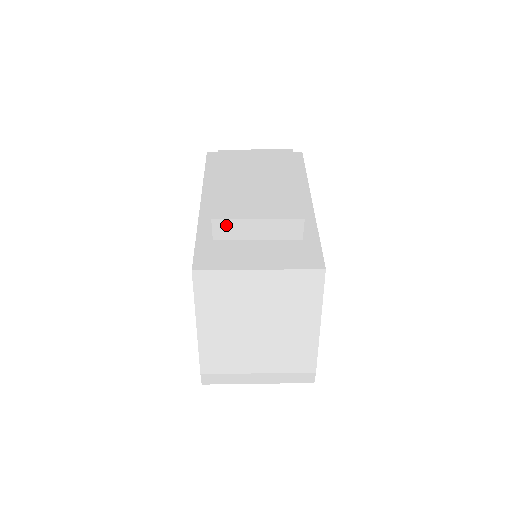
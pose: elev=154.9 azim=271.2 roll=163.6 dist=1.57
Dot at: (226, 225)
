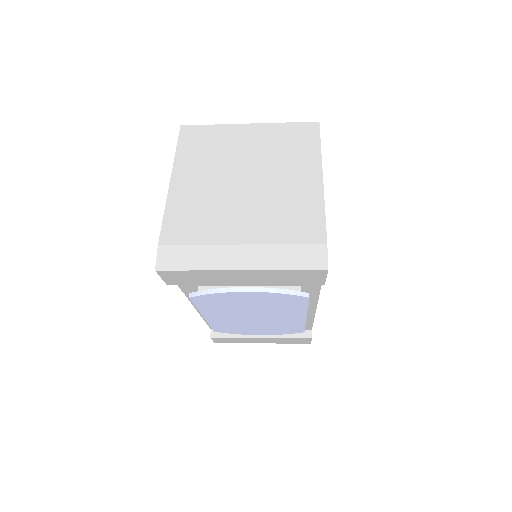
Dot at: occluded
